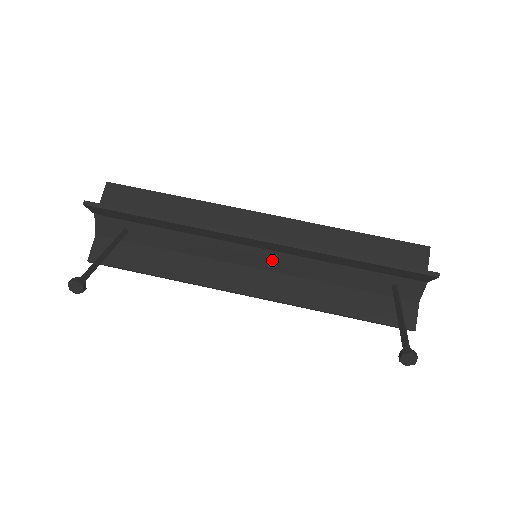
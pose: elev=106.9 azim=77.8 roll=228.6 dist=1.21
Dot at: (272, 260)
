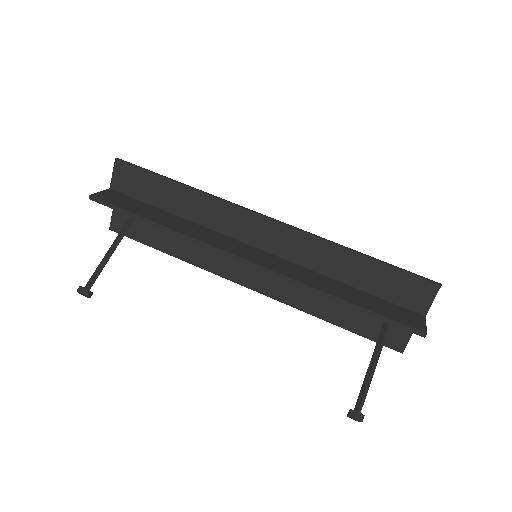
Dot at: occluded
